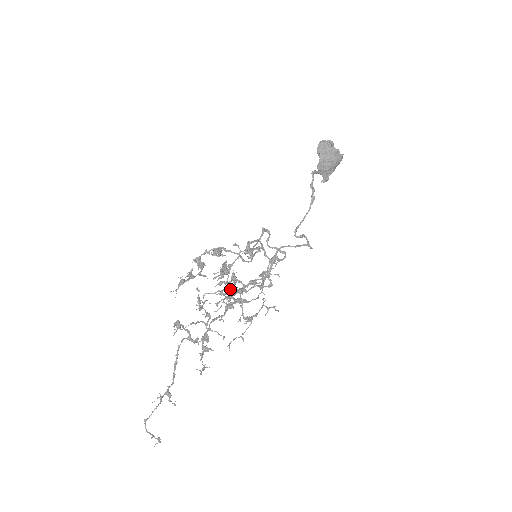
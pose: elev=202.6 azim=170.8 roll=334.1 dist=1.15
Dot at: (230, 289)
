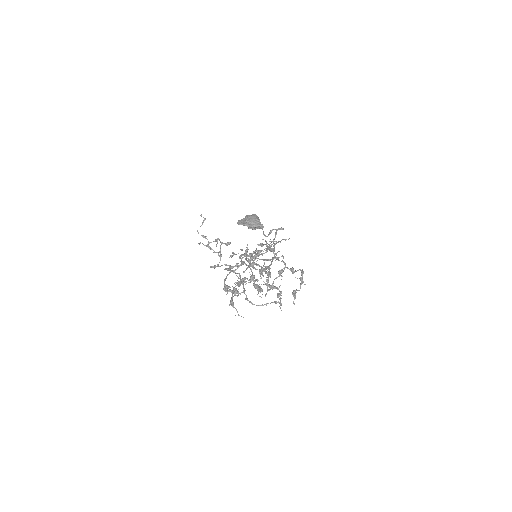
Dot at: (279, 294)
